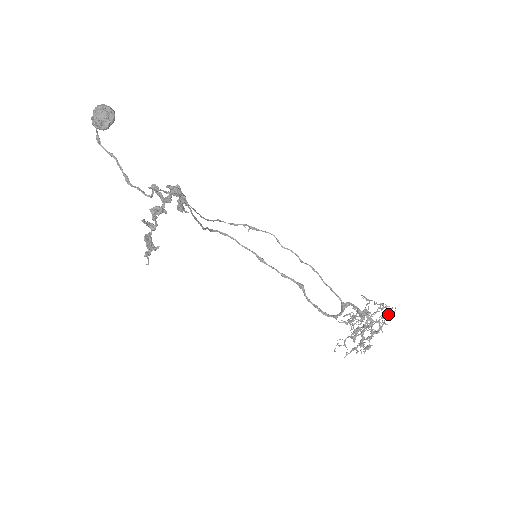
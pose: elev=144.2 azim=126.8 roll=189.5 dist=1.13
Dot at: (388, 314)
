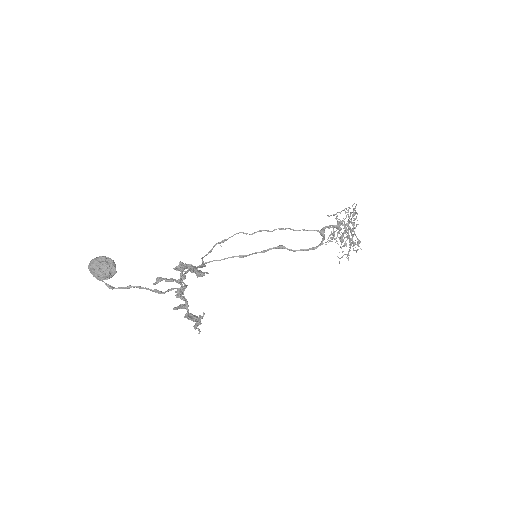
Dot at: occluded
